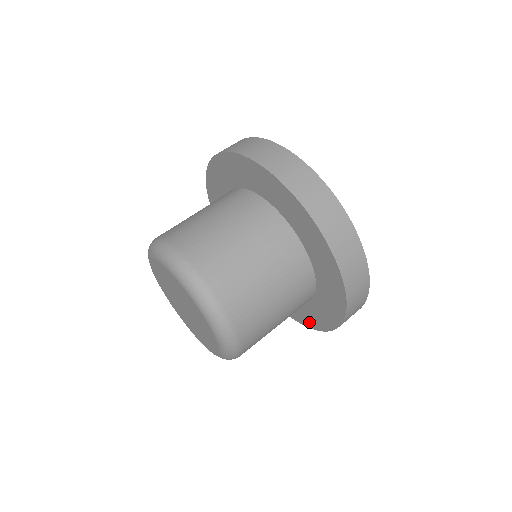
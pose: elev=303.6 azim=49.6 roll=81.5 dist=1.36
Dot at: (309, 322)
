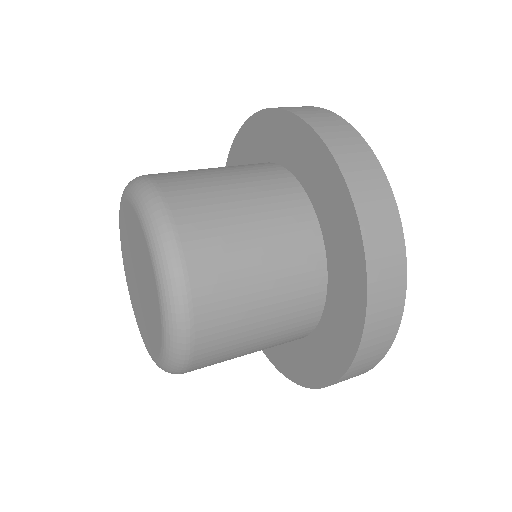
Dot at: (326, 371)
